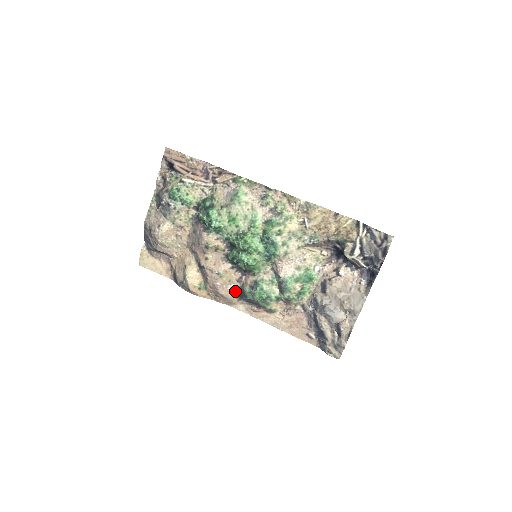
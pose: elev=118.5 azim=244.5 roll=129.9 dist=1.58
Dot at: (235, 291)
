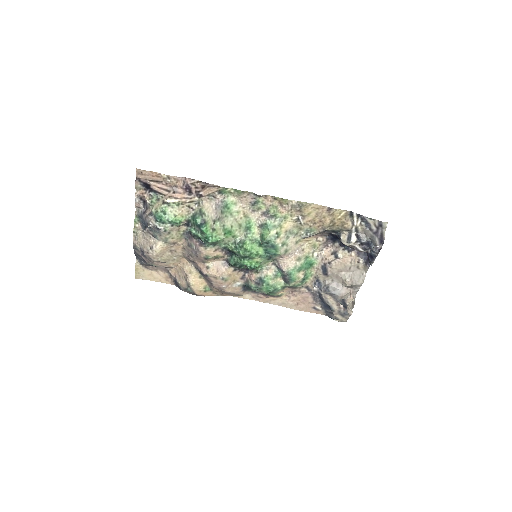
Dot at: (240, 286)
